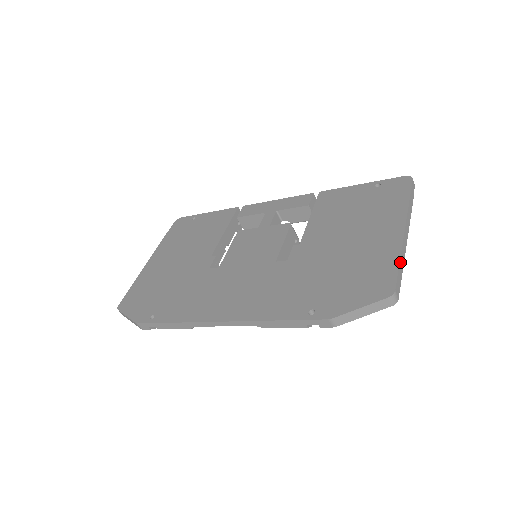
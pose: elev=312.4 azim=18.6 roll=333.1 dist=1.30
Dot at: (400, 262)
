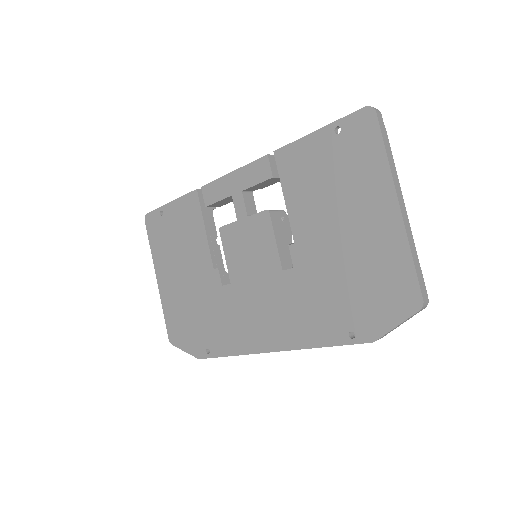
Dot at: (413, 258)
